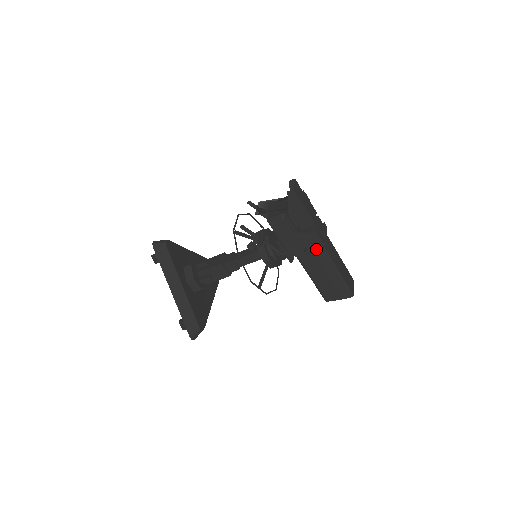
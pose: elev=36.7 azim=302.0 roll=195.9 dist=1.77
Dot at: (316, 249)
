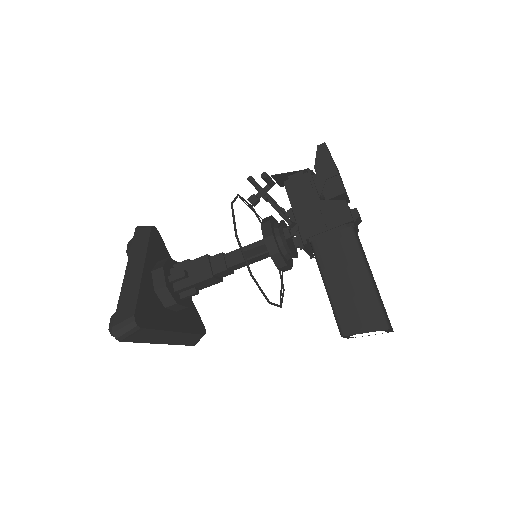
Dot at: (340, 229)
